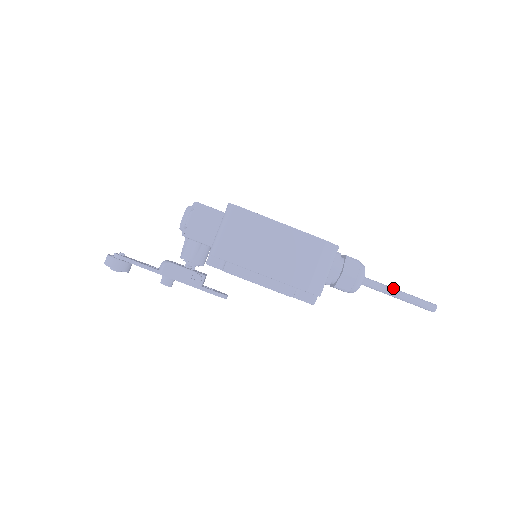
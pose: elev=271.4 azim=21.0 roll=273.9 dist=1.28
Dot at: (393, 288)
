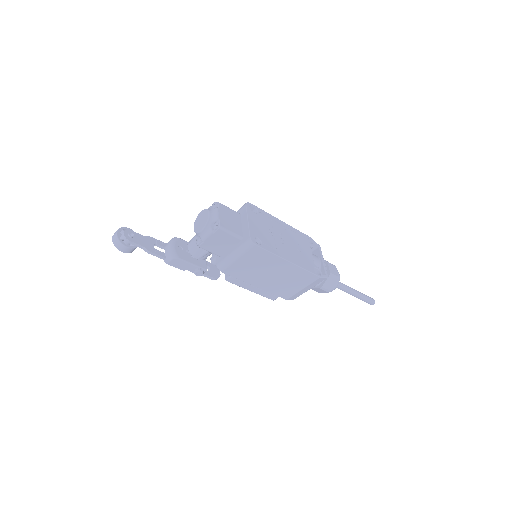
Dot at: (352, 290)
